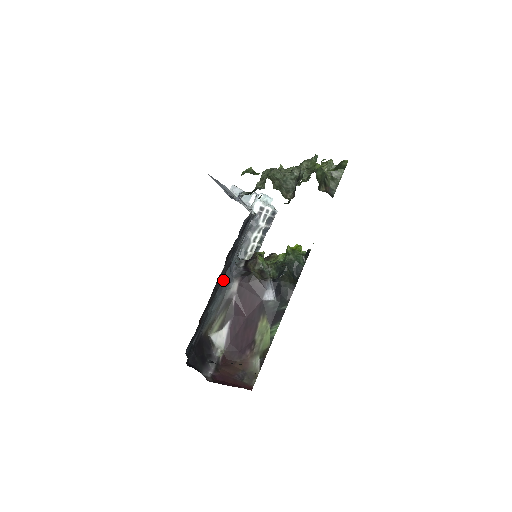
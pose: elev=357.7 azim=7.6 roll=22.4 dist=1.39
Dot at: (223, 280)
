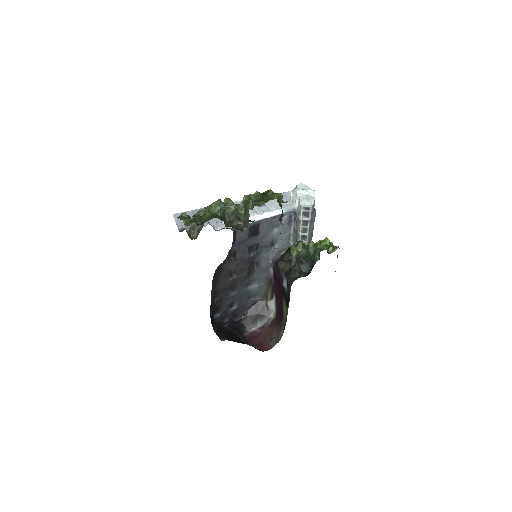
Dot at: (260, 265)
